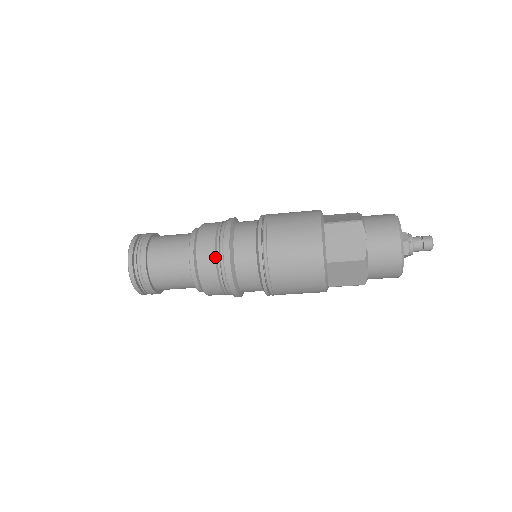
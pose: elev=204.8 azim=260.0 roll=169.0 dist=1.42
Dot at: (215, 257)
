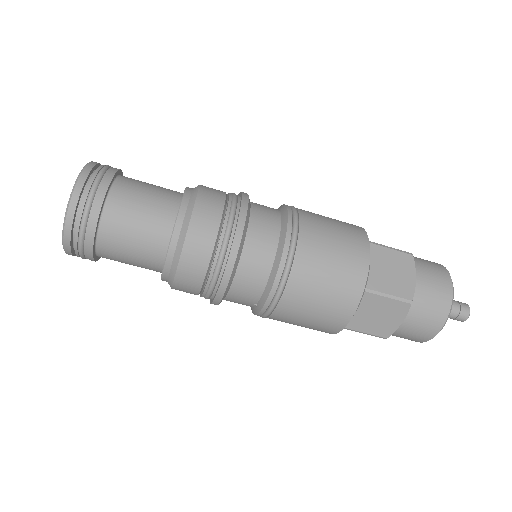
Dot at: (218, 230)
